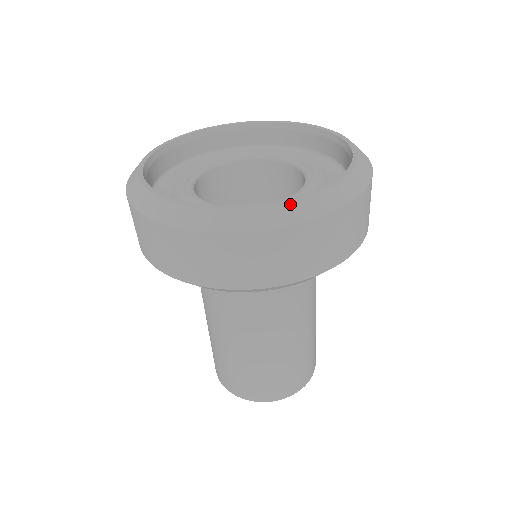
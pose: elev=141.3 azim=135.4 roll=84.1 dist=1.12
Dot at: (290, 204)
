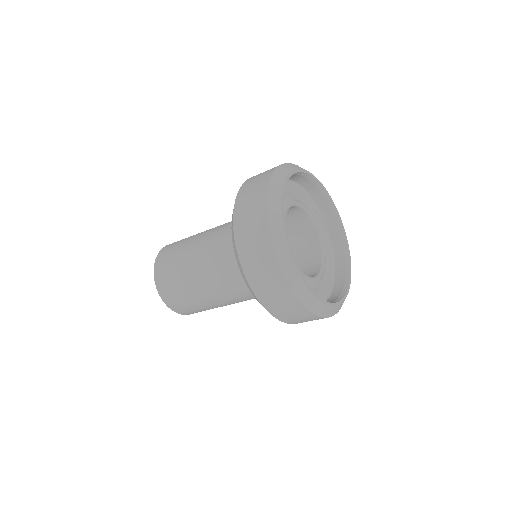
Dot at: occluded
